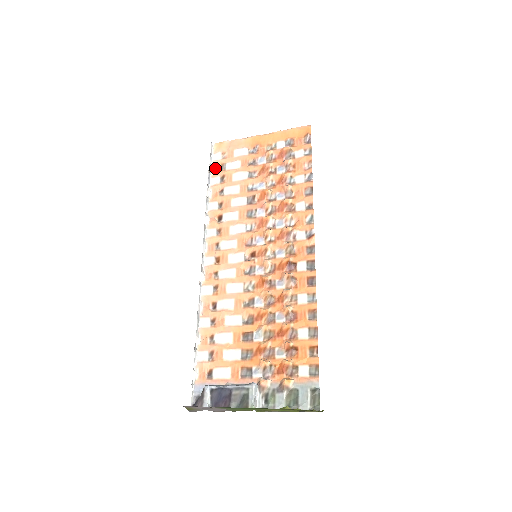
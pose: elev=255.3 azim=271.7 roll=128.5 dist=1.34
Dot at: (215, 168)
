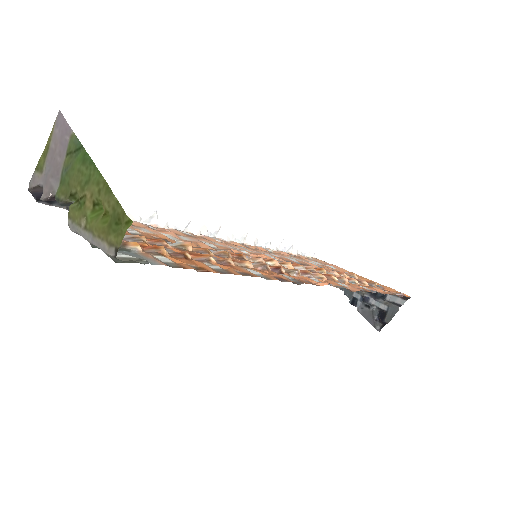
Dot at: occluded
